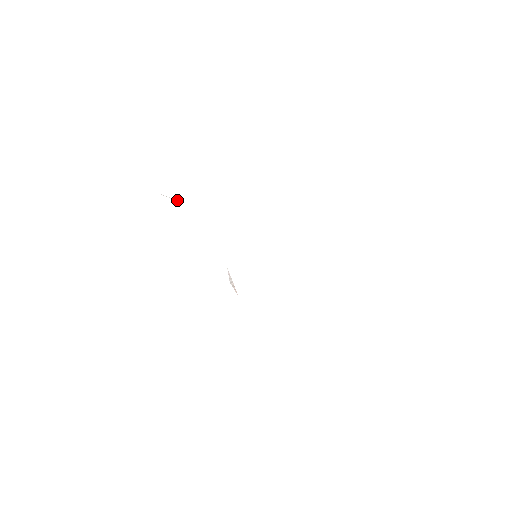
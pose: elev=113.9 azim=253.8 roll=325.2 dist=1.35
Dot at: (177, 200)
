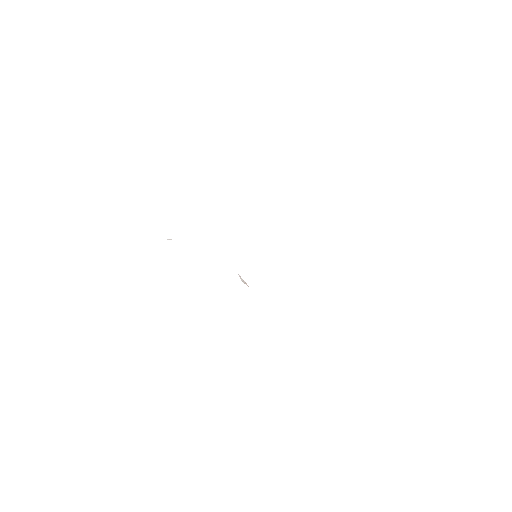
Dot at: occluded
